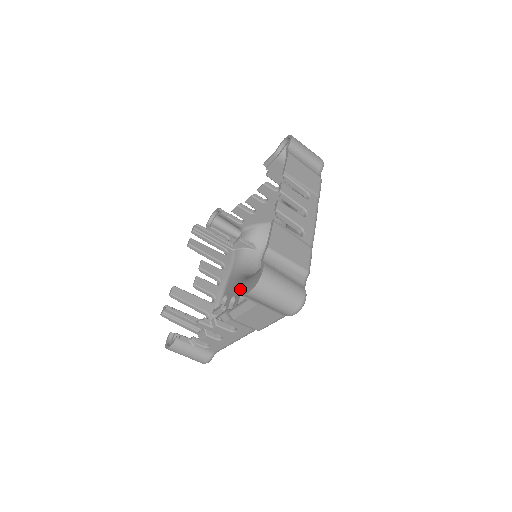
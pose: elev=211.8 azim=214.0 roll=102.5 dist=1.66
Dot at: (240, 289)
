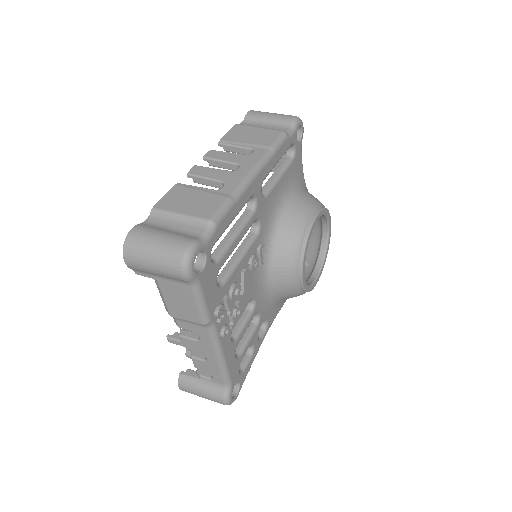
Dot at: occluded
